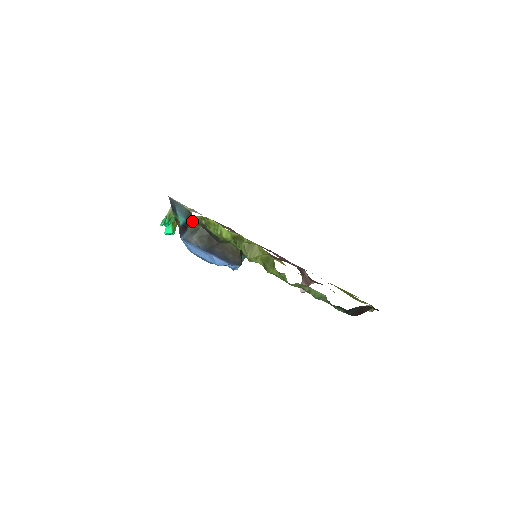
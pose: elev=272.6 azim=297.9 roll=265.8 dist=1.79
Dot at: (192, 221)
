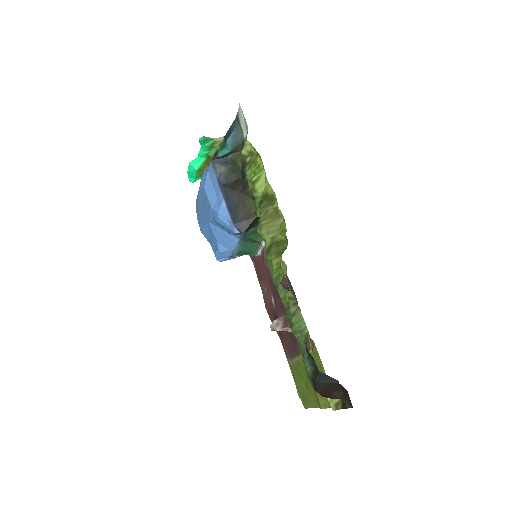
Dot at: (236, 153)
